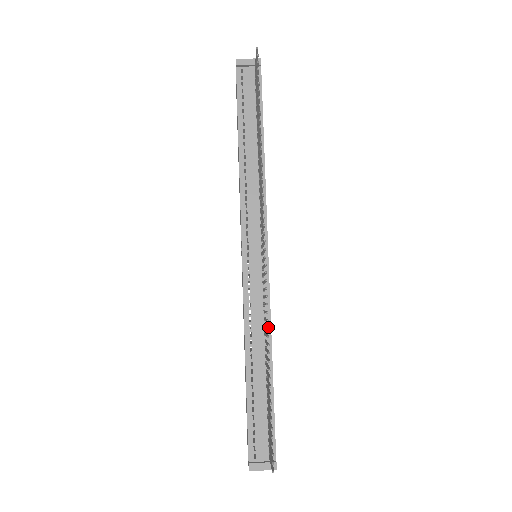
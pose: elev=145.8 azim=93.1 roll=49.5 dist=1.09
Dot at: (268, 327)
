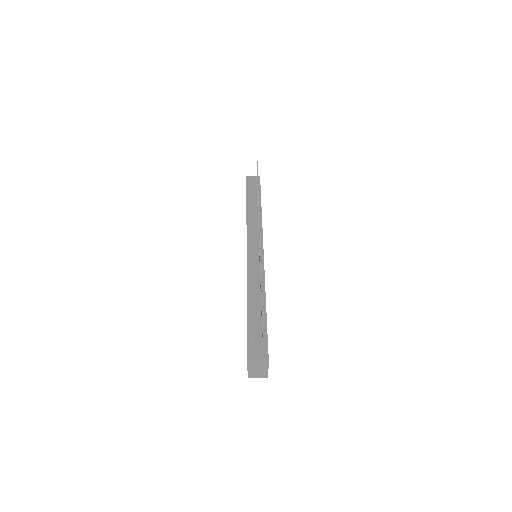
Dot at: (261, 262)
